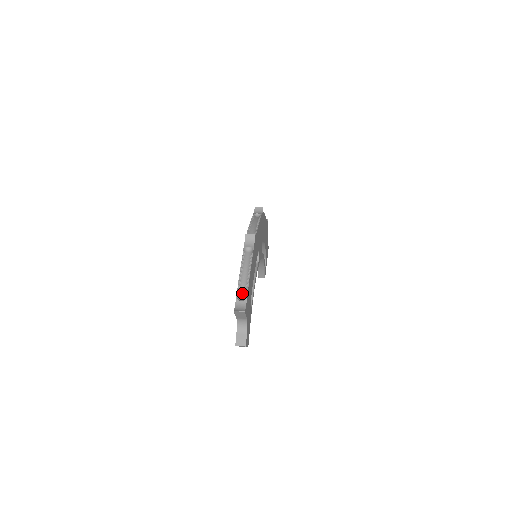
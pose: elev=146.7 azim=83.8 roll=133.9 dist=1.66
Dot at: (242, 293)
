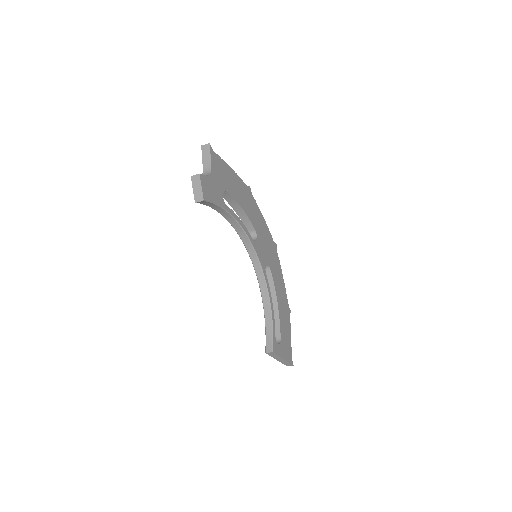
Dot at: occluded
